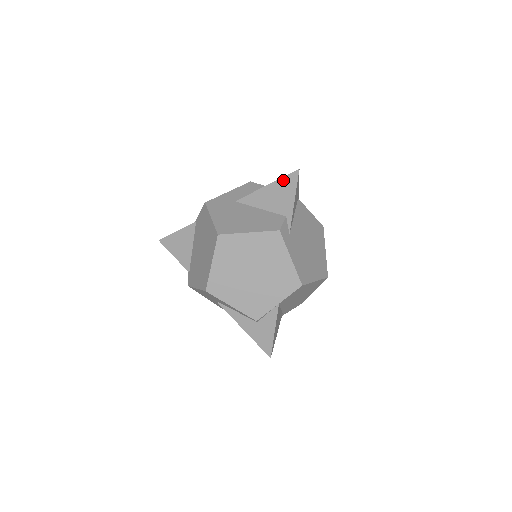
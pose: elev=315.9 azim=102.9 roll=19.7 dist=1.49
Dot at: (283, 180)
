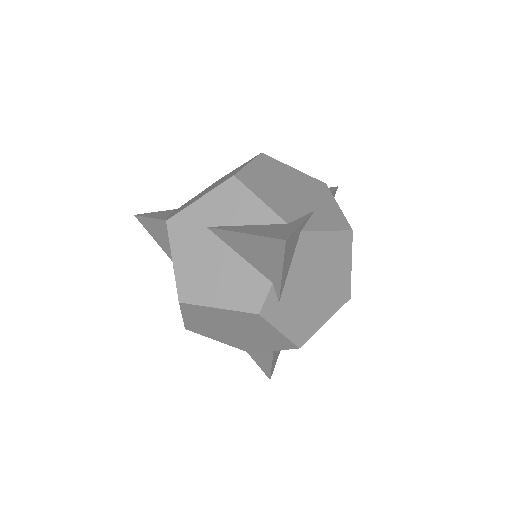
Dot at: (264, 240)
